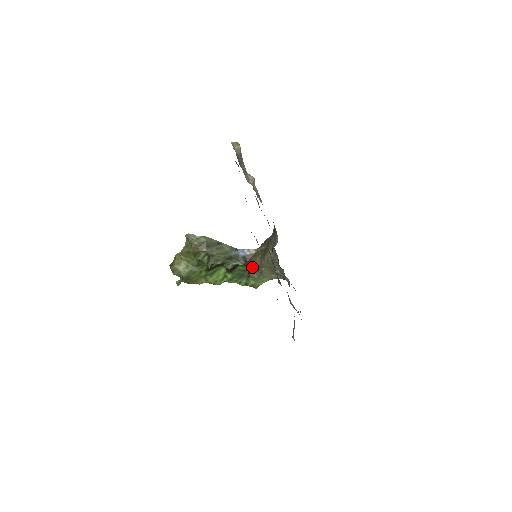
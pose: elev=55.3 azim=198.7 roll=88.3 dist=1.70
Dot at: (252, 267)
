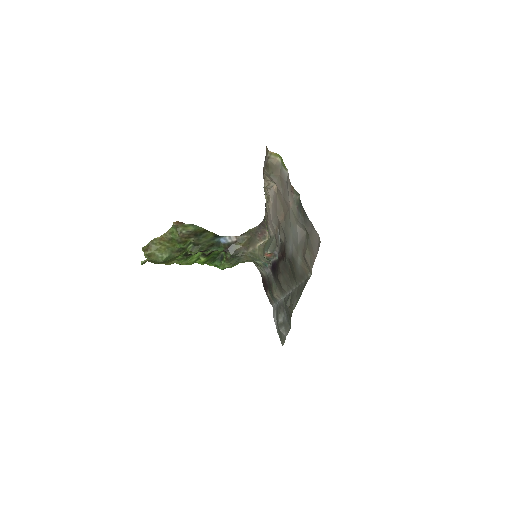
Dot at: (233, 255)
